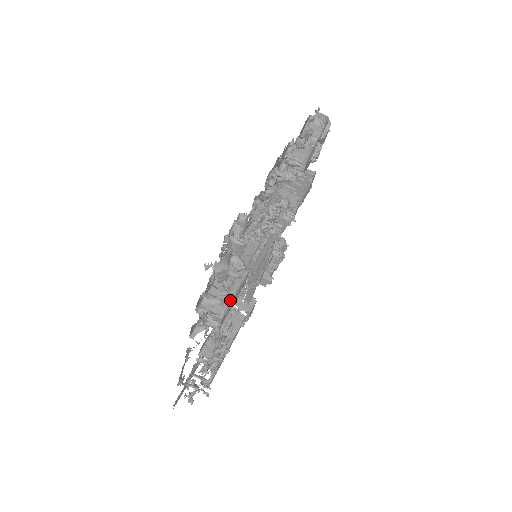
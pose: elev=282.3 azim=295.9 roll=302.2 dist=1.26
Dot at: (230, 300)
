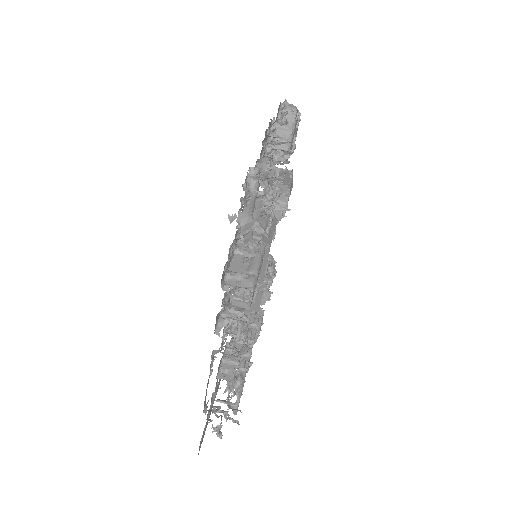
Dot at: (255, 272)
